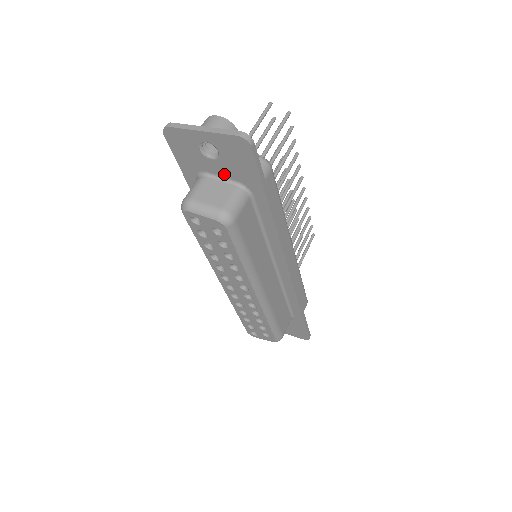
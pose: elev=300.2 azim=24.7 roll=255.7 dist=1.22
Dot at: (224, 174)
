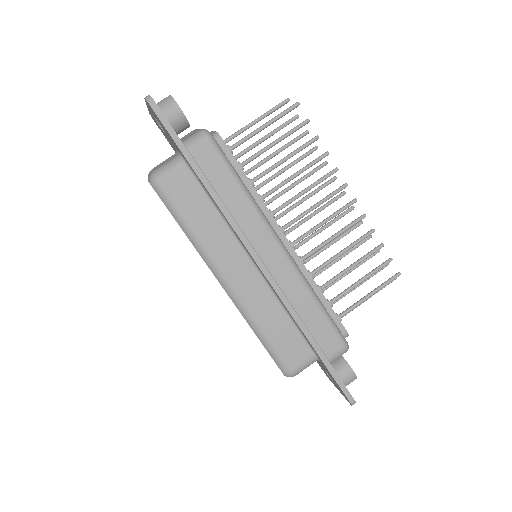
Dot at: (175, 147)
